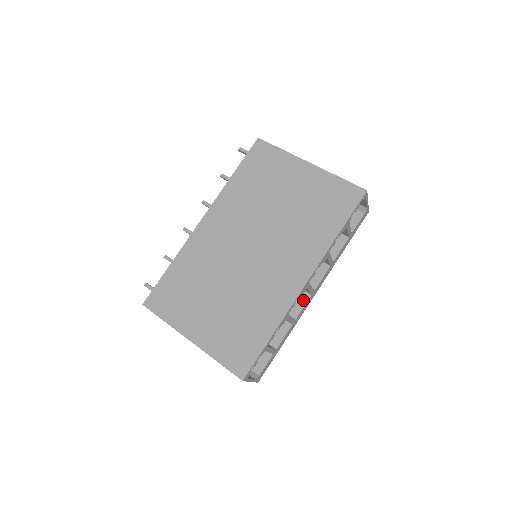
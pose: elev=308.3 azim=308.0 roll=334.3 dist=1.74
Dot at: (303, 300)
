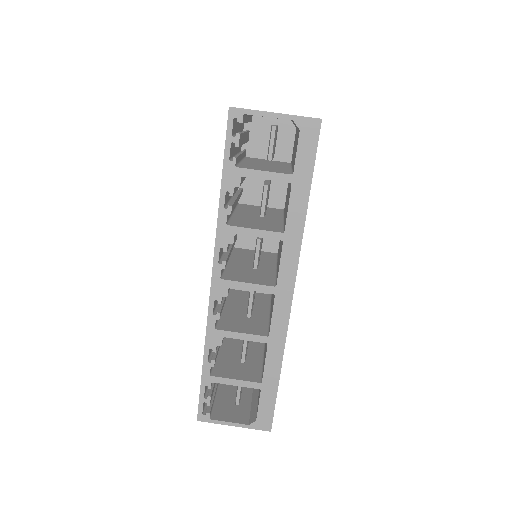
Dot at: (273, 304)
